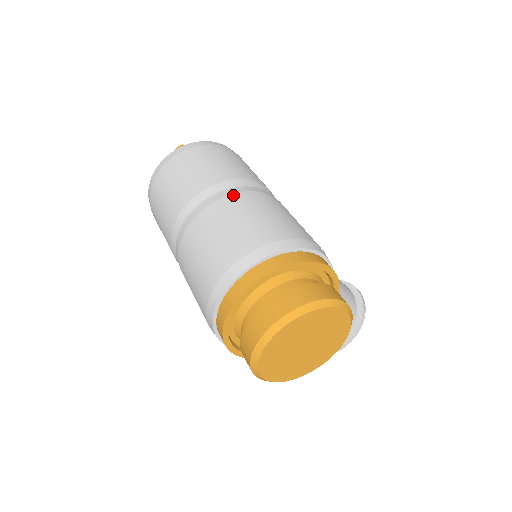
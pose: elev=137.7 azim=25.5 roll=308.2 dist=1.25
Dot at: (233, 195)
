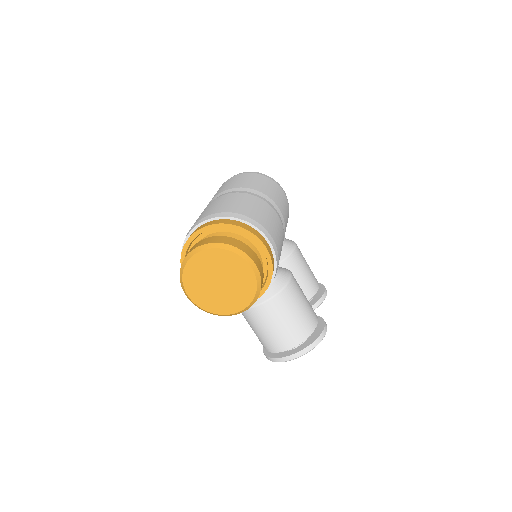
Dot at: (245, 193)
